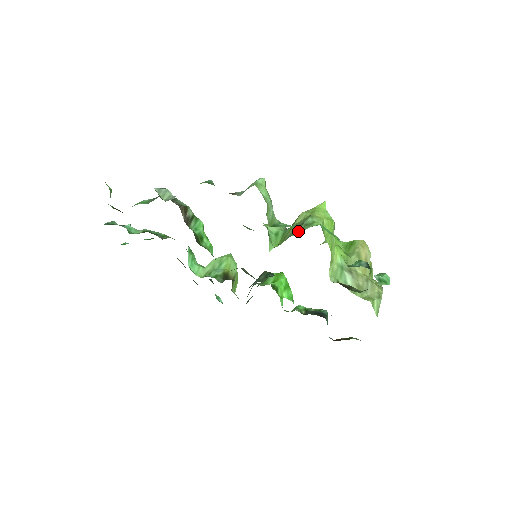
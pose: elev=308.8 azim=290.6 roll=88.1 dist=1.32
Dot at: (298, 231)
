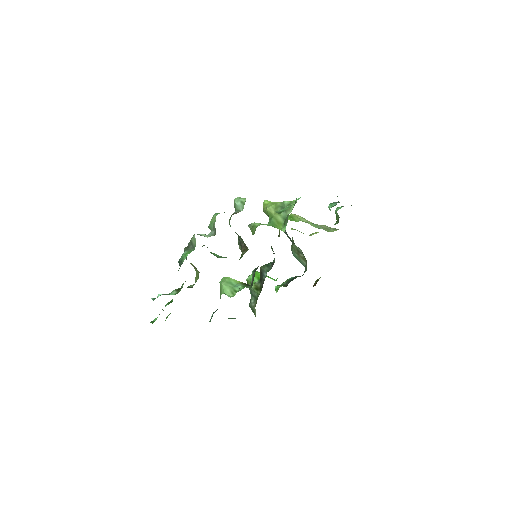
Dot at: (288, 211)
